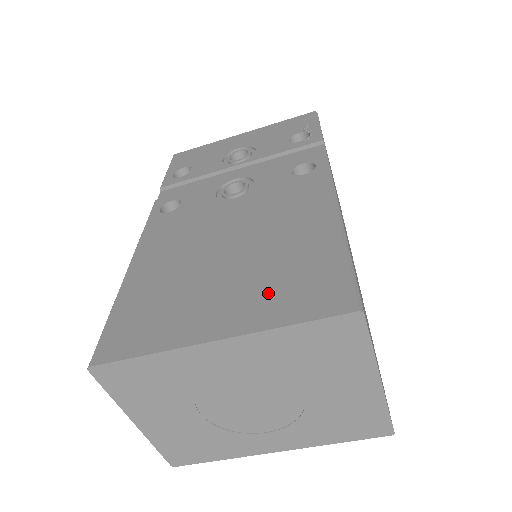
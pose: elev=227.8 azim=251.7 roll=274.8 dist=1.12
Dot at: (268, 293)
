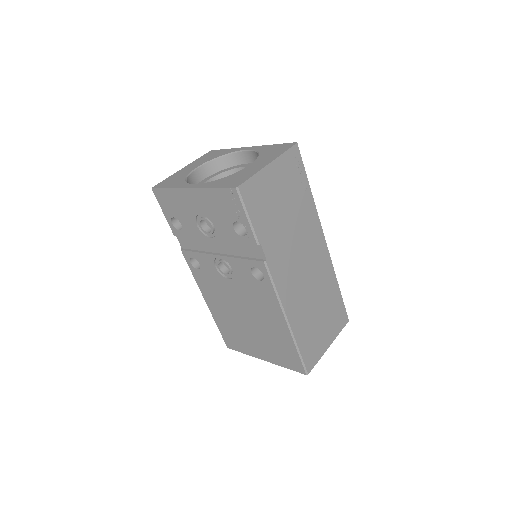
Dot at: (273, 352)
